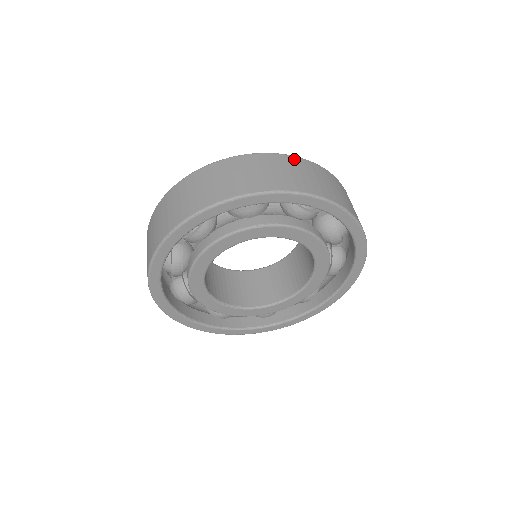
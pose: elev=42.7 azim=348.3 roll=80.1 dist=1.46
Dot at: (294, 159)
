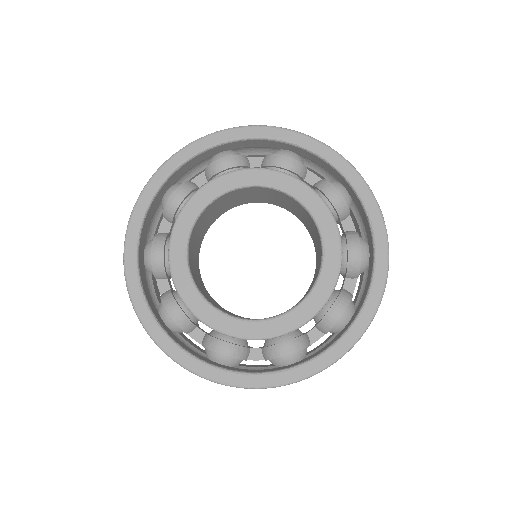
Dot at: occluded
